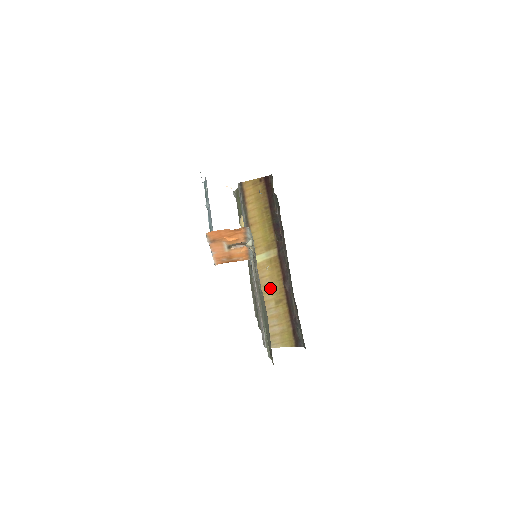
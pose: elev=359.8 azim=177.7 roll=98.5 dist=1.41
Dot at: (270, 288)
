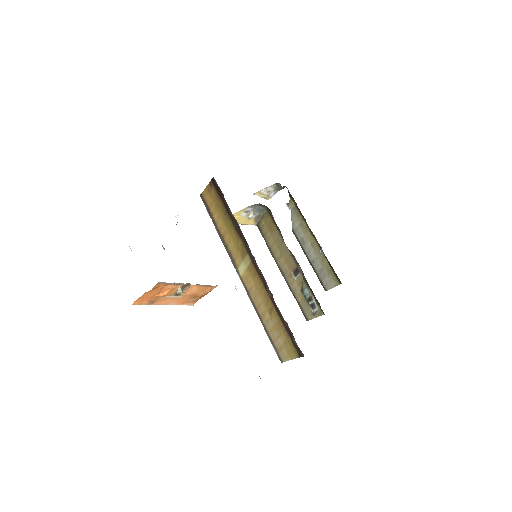
Dot at: (260, 299)
